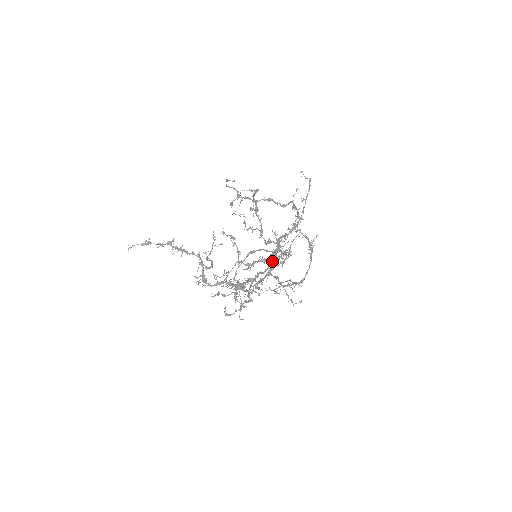
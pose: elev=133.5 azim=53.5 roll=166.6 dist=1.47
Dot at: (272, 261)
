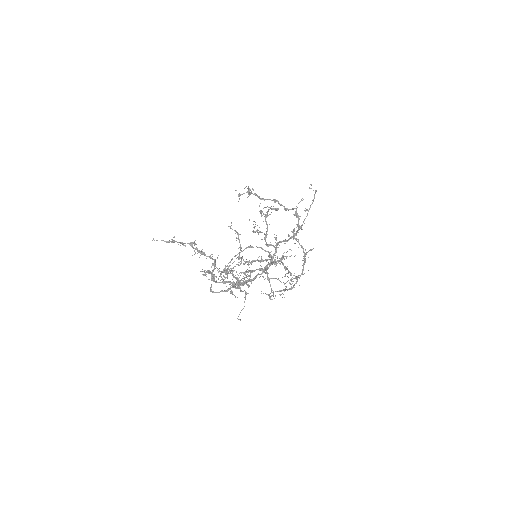
Dot at: (269, 263)
